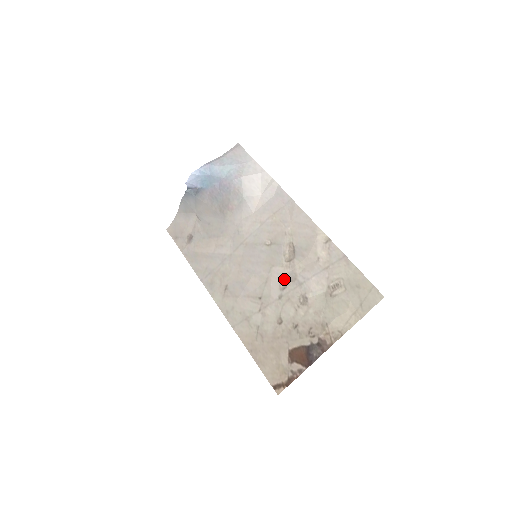
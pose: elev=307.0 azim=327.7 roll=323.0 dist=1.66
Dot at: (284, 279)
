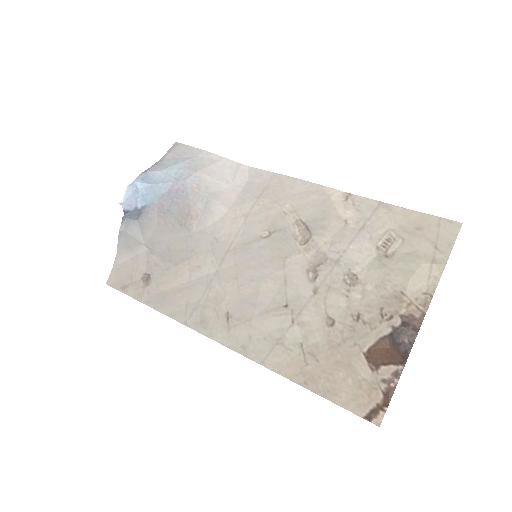
Dot at: (310, 266)
